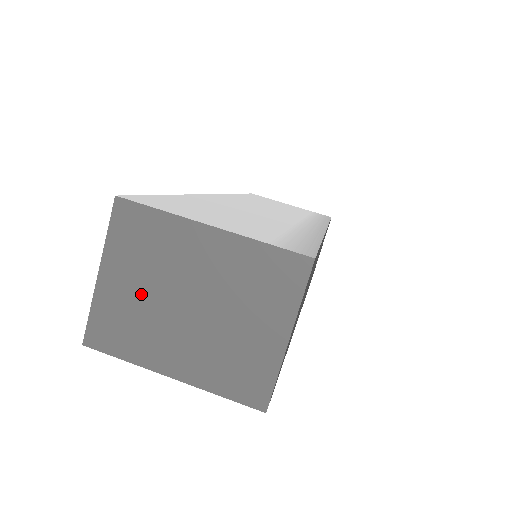
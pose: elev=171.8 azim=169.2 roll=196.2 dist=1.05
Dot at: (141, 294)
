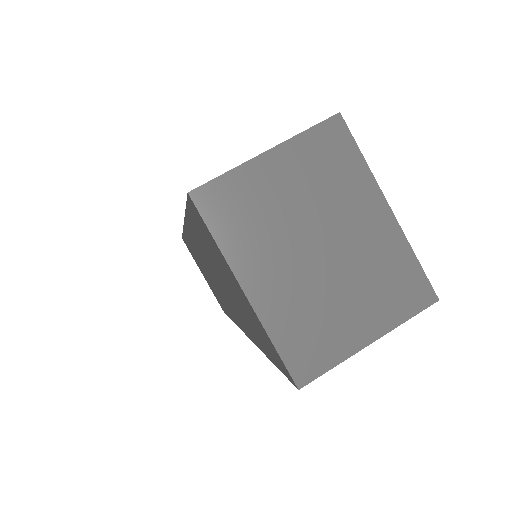
Dot at: (287, 202)
